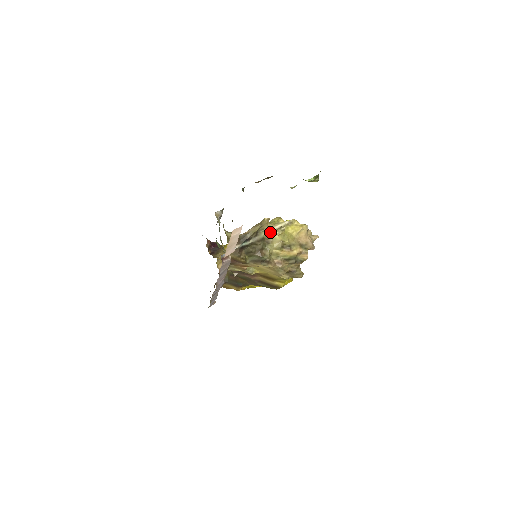
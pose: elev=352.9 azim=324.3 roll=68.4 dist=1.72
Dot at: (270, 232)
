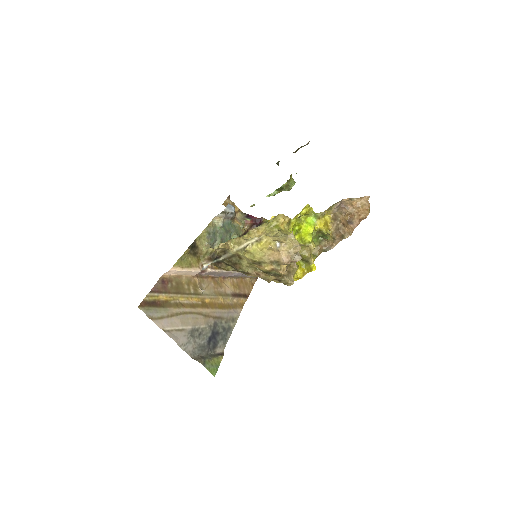
Dot at: (239, 250)
